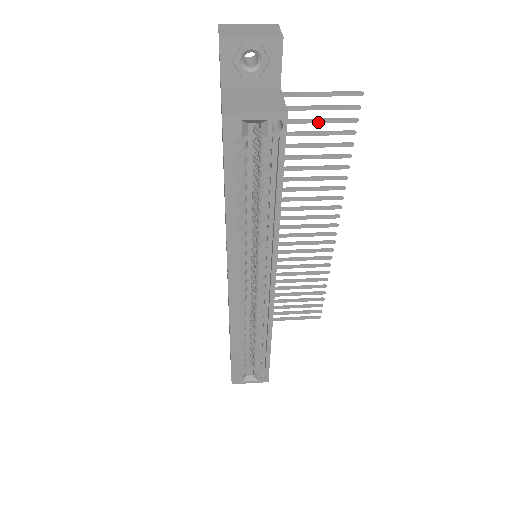
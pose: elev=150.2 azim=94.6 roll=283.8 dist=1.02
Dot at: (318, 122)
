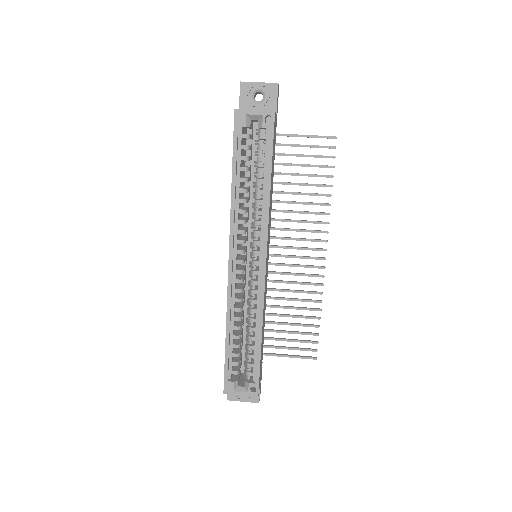
Dot at: (306, 156)
